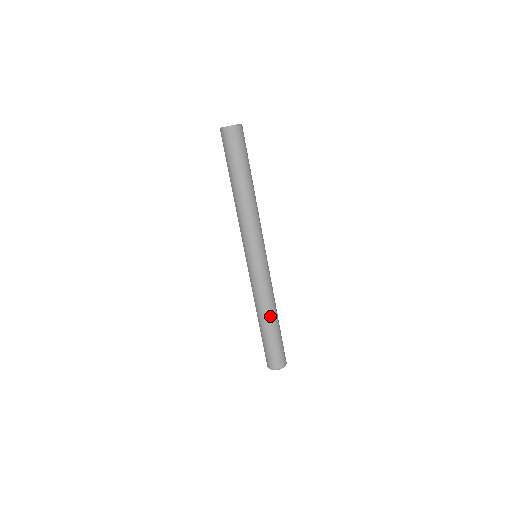
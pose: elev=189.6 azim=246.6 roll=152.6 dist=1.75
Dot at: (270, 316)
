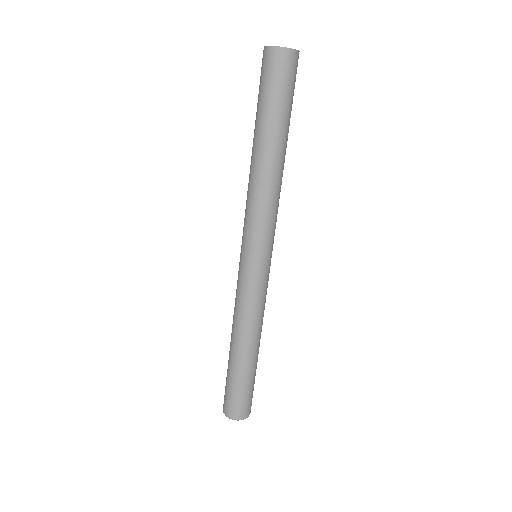
Dot at: (240, 345)
